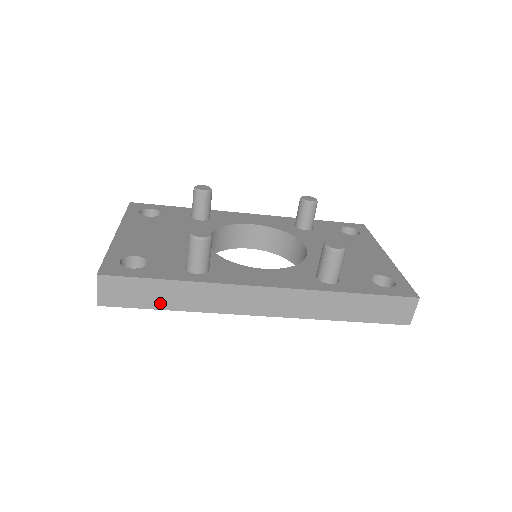
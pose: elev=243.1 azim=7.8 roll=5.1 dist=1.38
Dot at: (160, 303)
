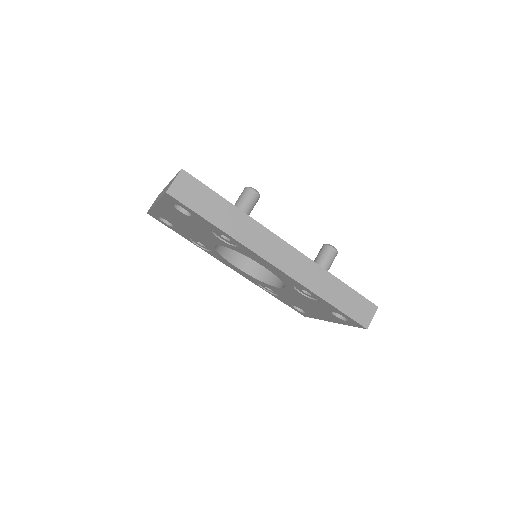
Dot at: (211, 216)
